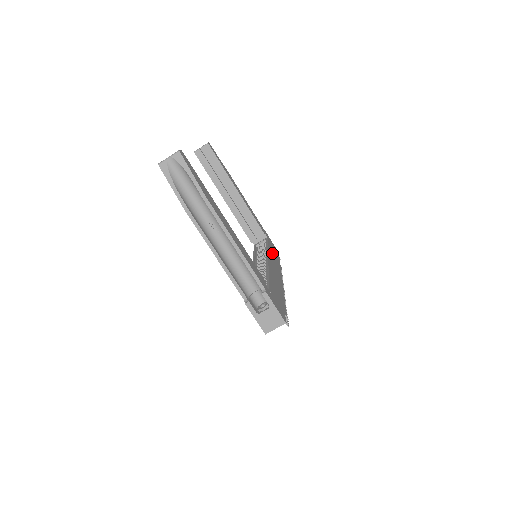
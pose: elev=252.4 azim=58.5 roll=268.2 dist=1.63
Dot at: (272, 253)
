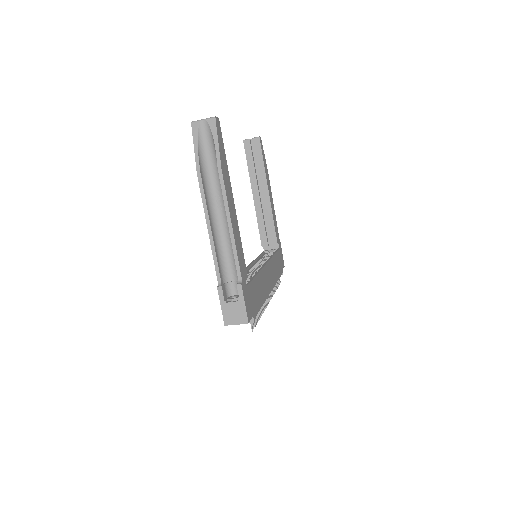
Dot at: (276, 263)
